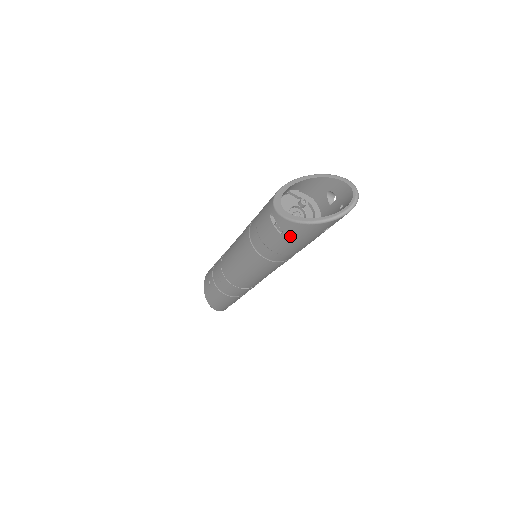
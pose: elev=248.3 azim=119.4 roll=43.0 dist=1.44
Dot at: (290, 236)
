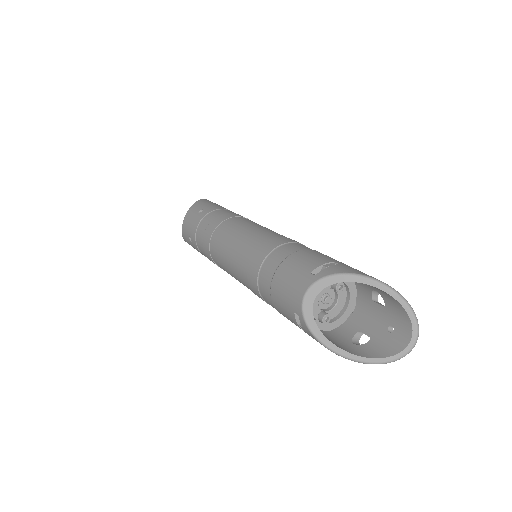
Dot at: occluded
